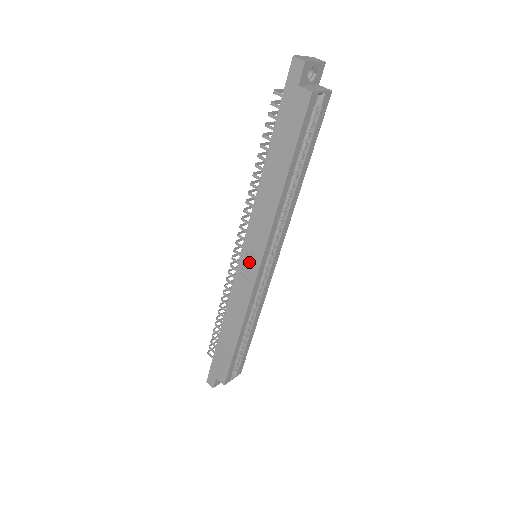
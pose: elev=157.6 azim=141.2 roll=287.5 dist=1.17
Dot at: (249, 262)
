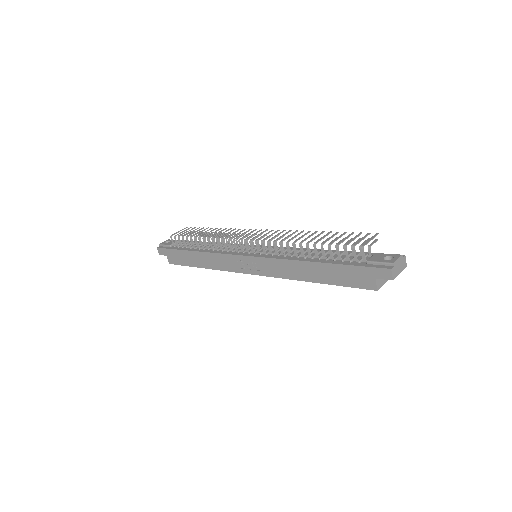
Dot at: (249, 265)
